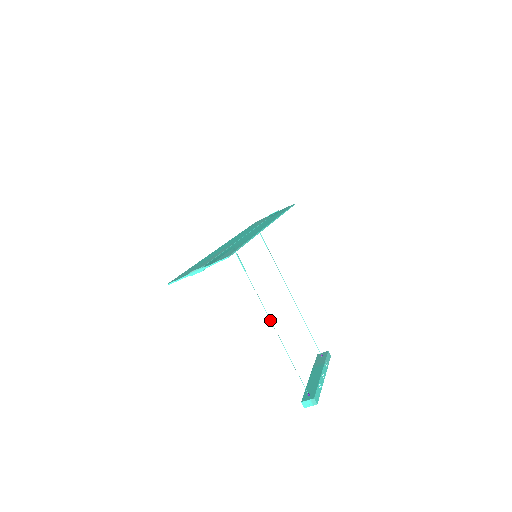
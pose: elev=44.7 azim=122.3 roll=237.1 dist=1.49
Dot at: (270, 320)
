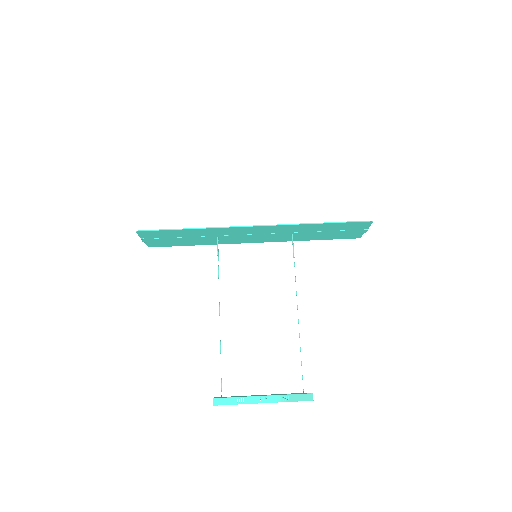
Dot at: (219, 311)
